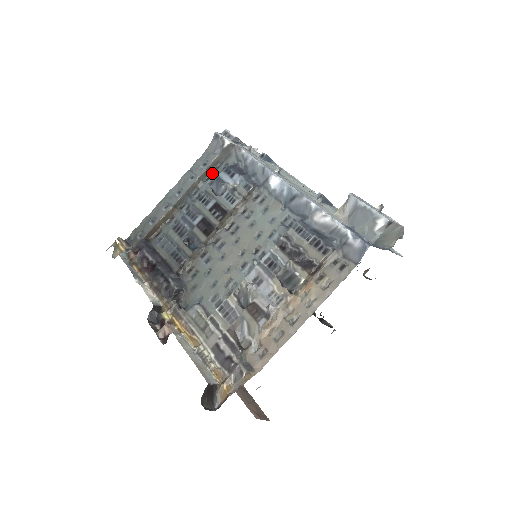
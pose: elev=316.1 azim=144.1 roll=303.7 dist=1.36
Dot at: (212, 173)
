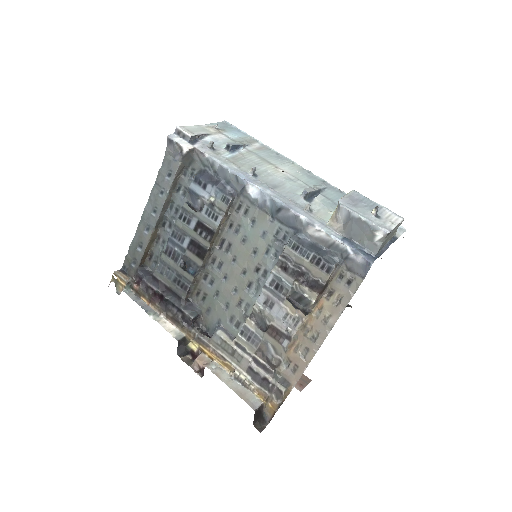
Dot at: (181, 182)
